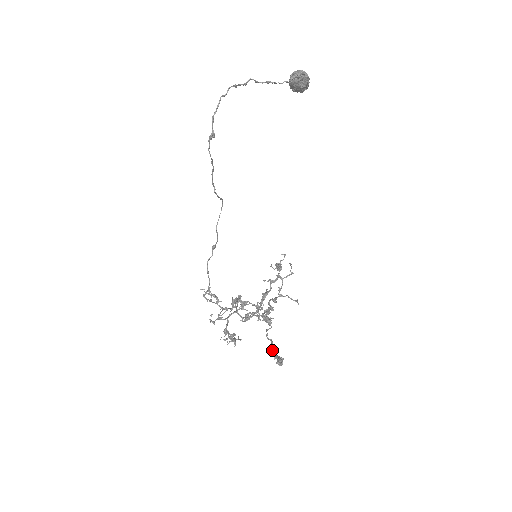
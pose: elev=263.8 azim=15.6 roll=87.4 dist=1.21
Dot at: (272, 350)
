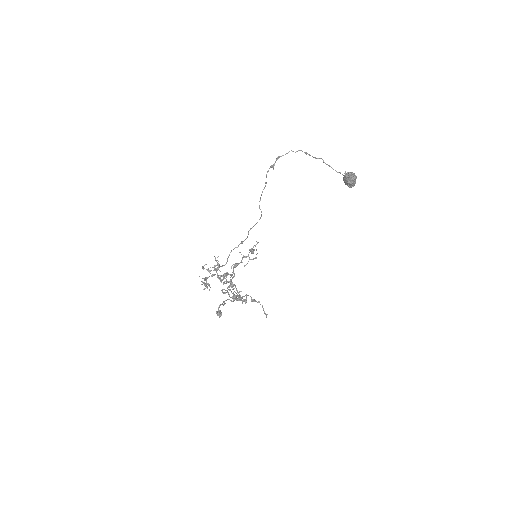
Dot at: (220, 305)
